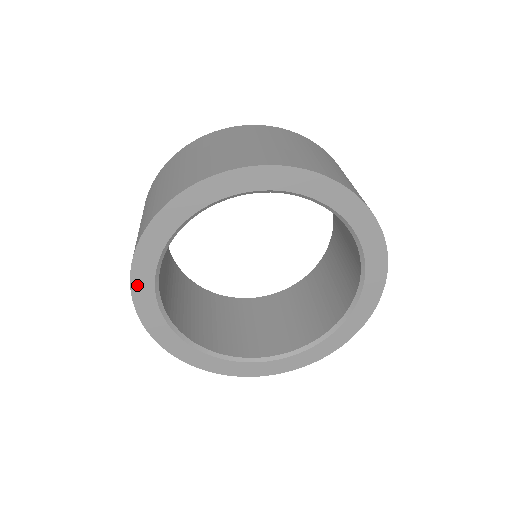
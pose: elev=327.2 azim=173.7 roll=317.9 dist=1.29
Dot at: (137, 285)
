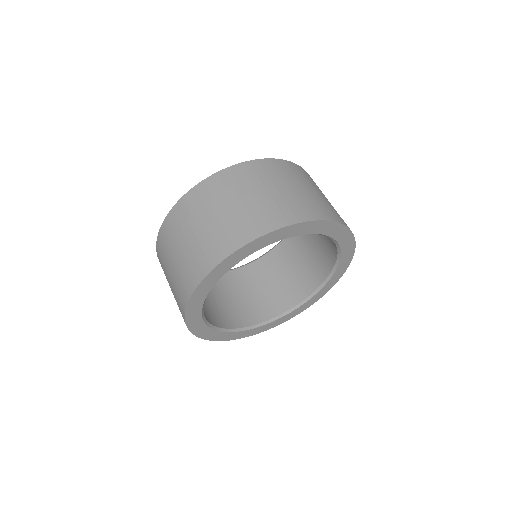
Dot at: (204, 284)
